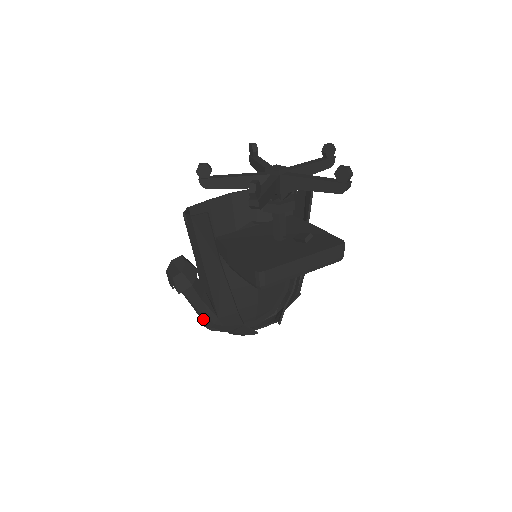
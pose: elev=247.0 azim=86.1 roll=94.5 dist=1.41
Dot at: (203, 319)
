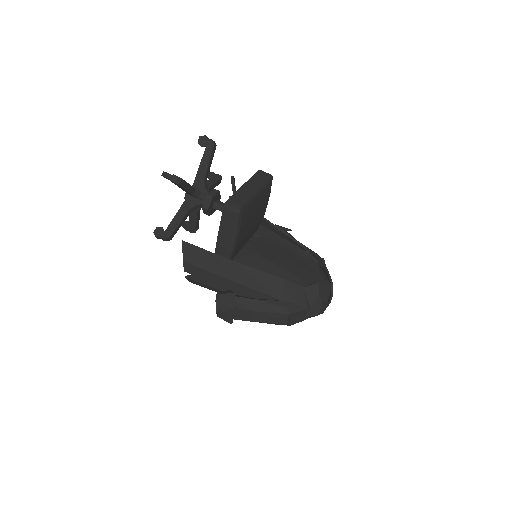
Dot at: (278, 317)
